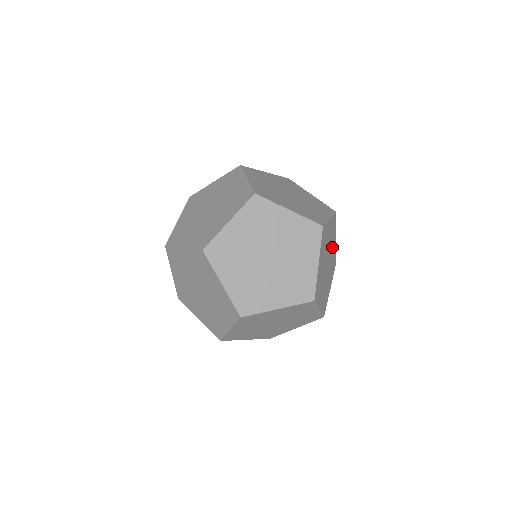
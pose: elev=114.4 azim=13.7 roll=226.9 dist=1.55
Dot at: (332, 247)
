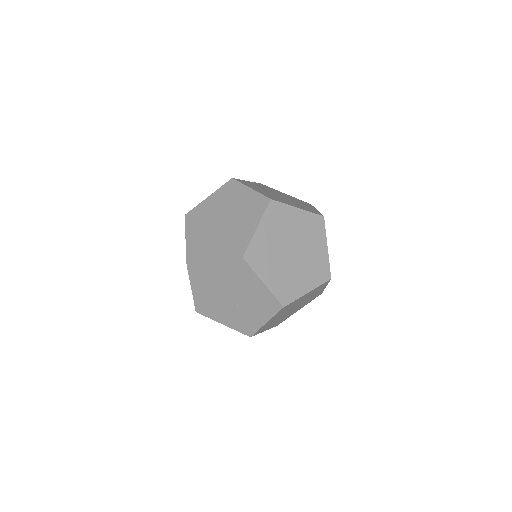
Dot at: (293, 225)
